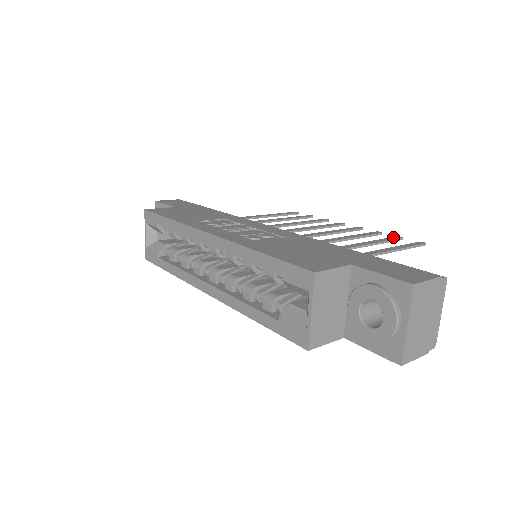
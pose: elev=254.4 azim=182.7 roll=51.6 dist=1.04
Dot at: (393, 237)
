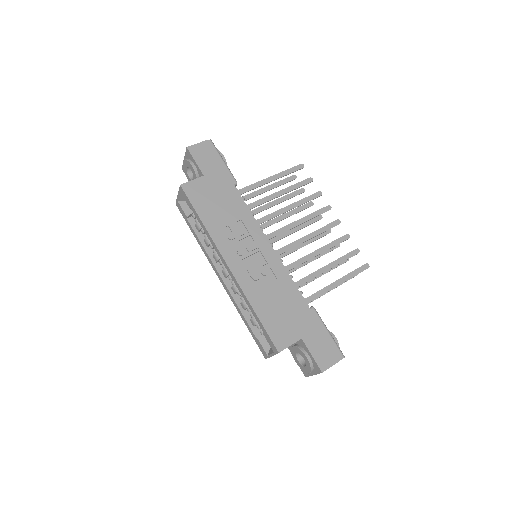
Dot at: (353, 251)
